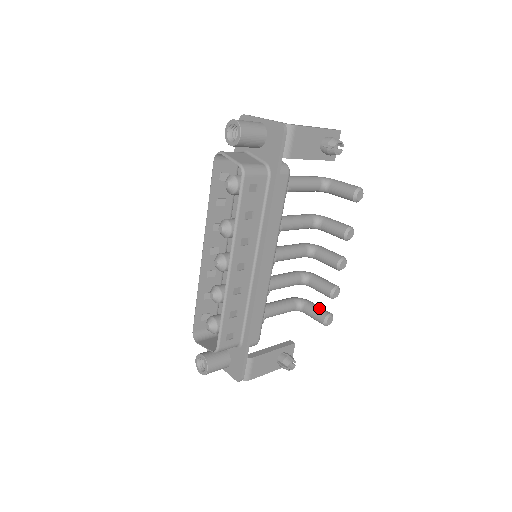
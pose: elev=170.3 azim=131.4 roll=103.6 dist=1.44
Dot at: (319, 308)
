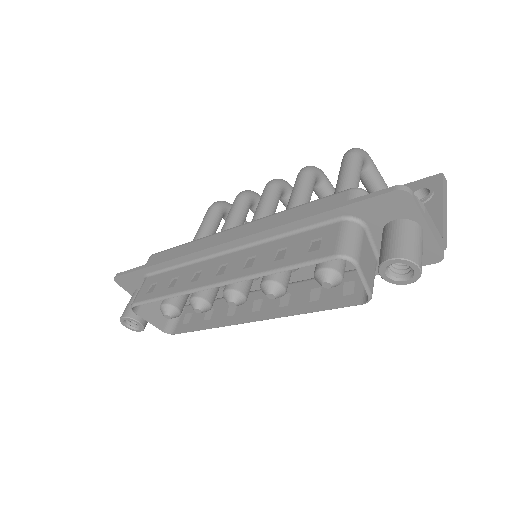
Dot at: occluded
